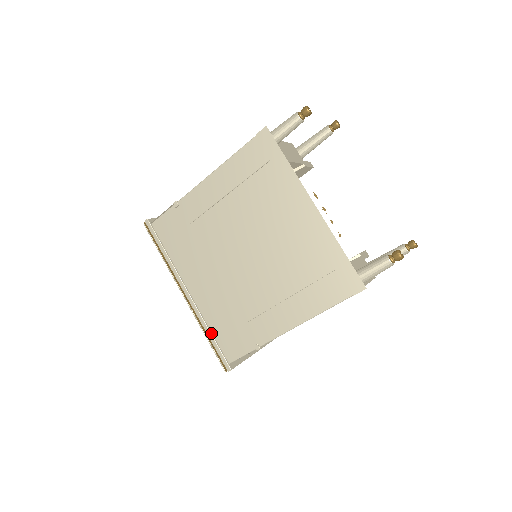
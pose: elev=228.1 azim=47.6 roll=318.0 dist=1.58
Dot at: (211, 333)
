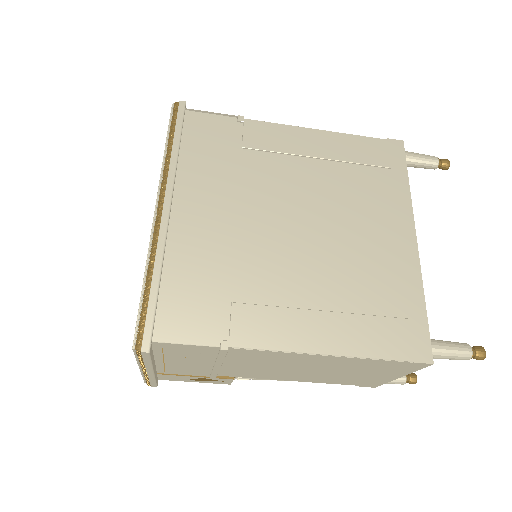
Dot at: (160, 280)
